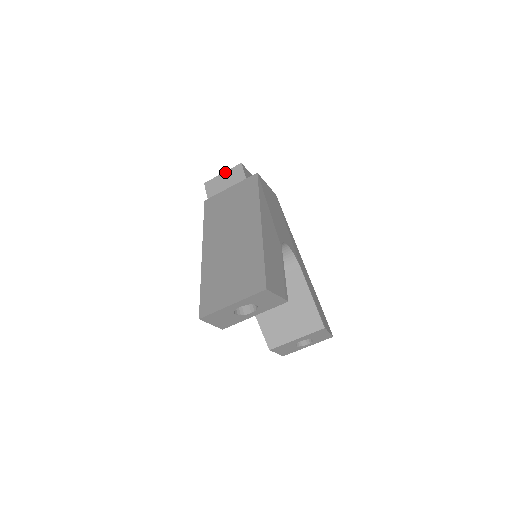
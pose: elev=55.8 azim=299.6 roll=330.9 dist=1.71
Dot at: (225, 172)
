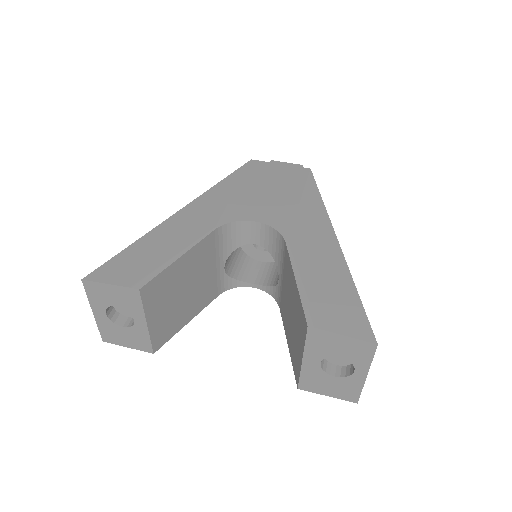
Dot at: occluded
